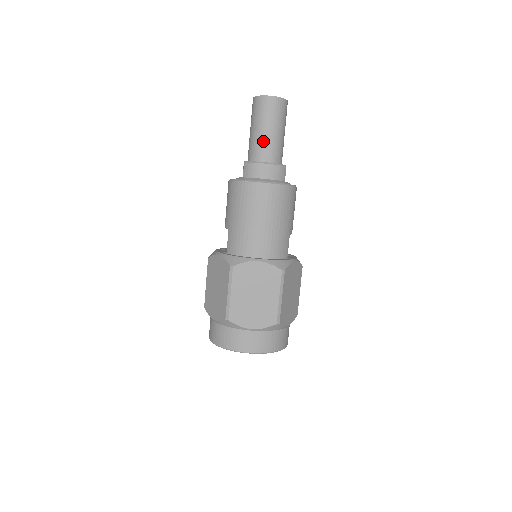
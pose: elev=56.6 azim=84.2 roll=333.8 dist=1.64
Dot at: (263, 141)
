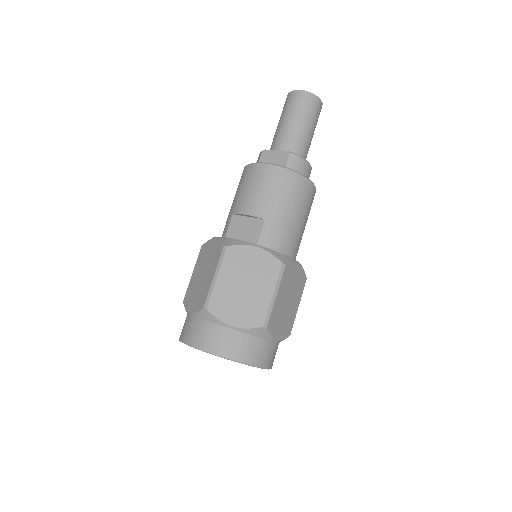
Dot at: (306, 139)
